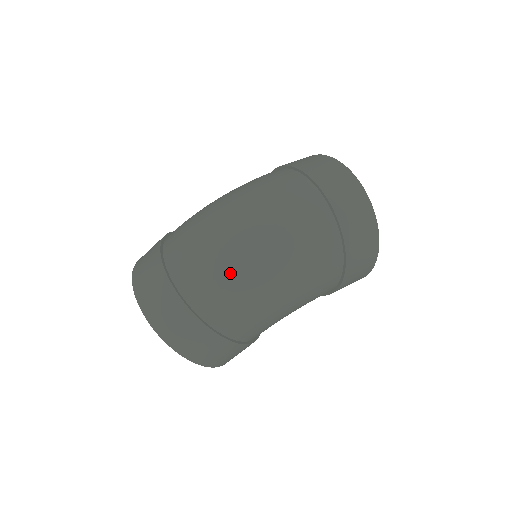
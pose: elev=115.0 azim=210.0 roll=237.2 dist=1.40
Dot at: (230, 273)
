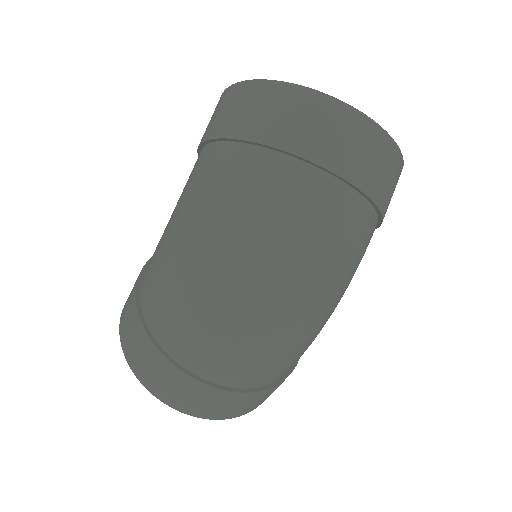
Dot at: (280, 344)
